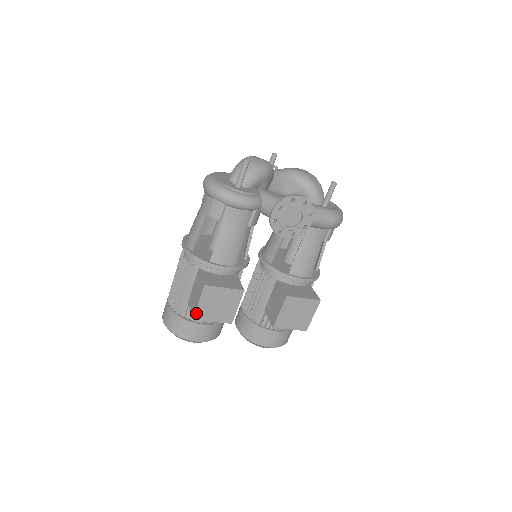
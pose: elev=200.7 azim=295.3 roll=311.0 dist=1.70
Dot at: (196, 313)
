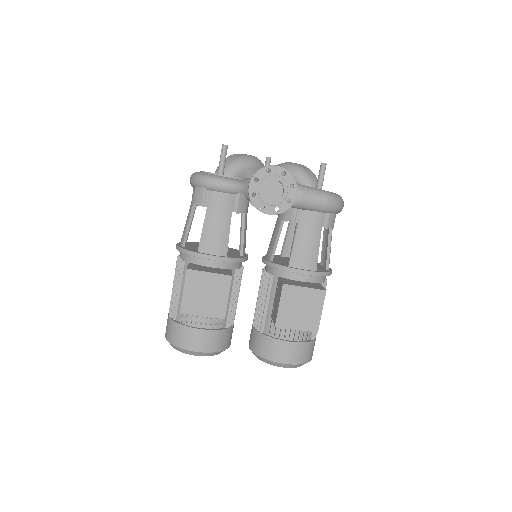
Dot at: (182, 304)
